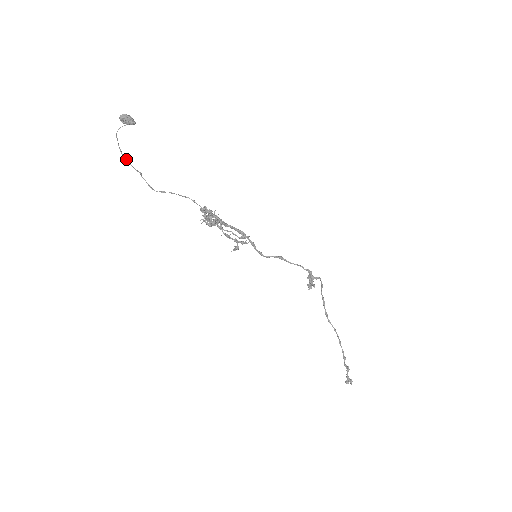
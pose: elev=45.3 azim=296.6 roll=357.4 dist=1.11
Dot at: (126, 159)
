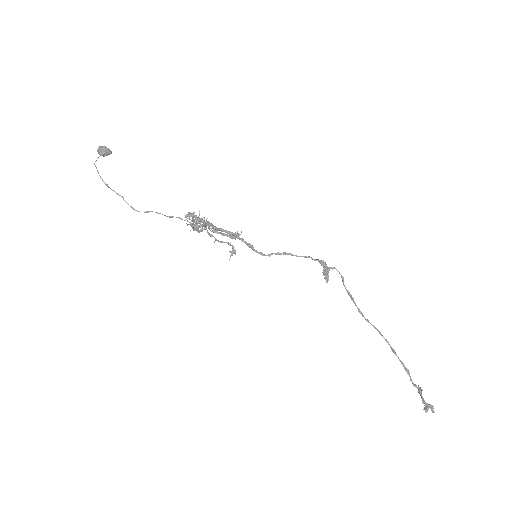
Dot at: (106, 184)
